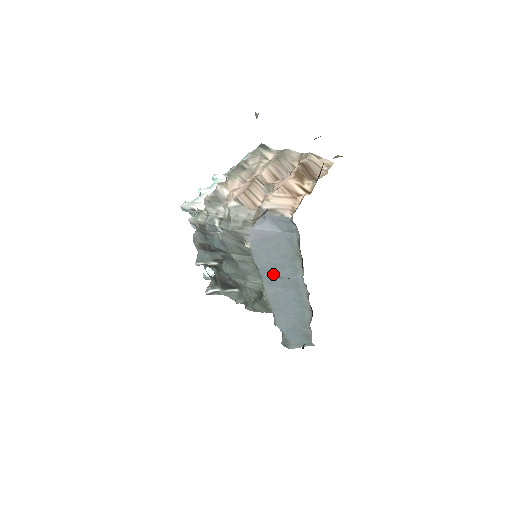
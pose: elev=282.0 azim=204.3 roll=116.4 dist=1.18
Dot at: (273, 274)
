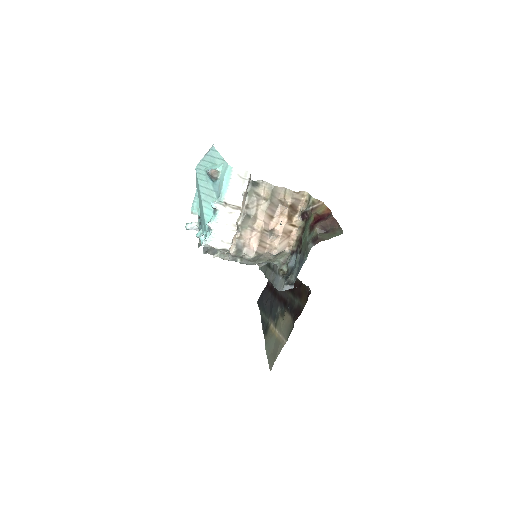
Dot at: occluded
